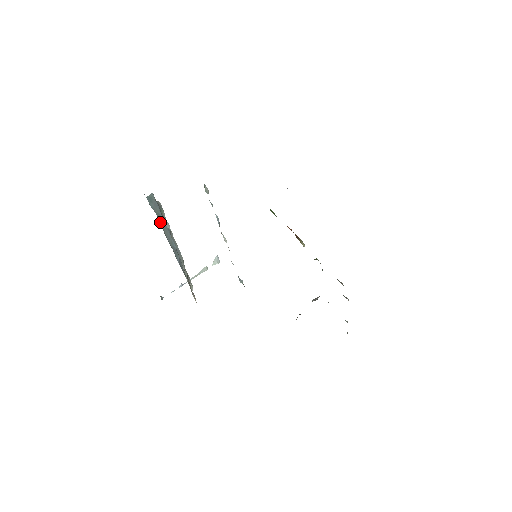
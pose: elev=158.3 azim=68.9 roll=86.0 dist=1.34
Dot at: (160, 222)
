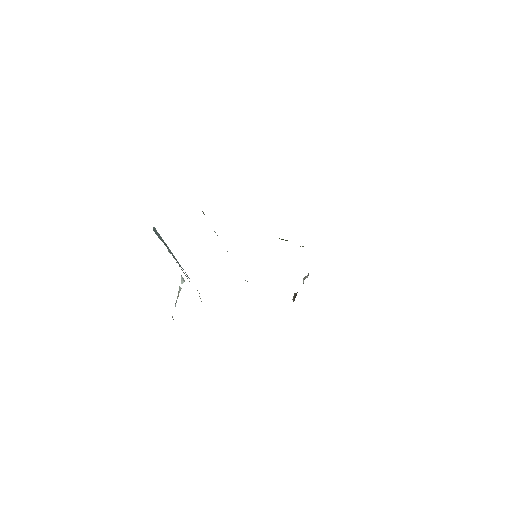
Dot at: (168, 249)
